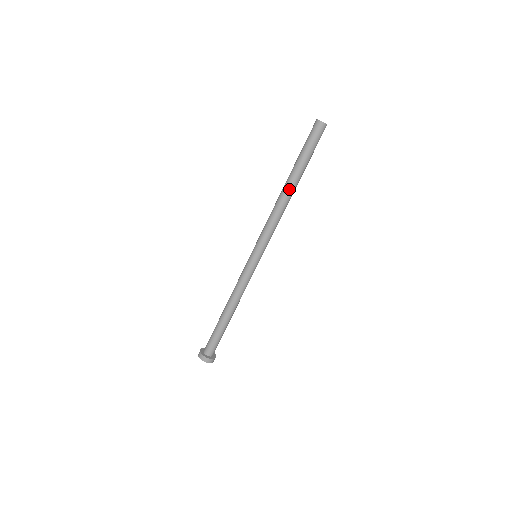
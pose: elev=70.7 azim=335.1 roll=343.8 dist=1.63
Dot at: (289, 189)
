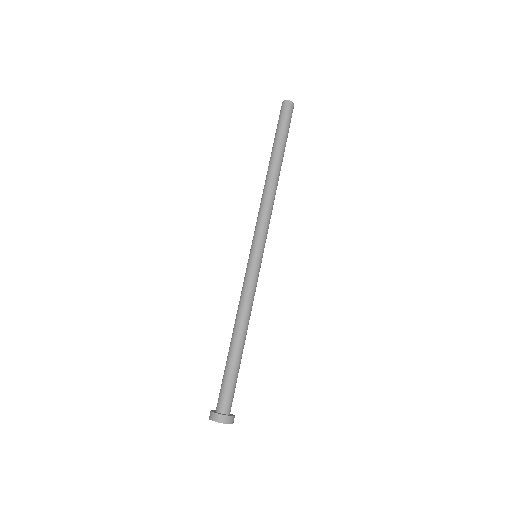
Dot at: (269, 170)
